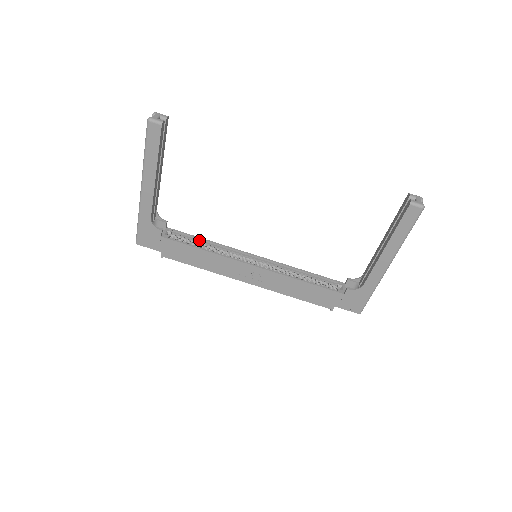
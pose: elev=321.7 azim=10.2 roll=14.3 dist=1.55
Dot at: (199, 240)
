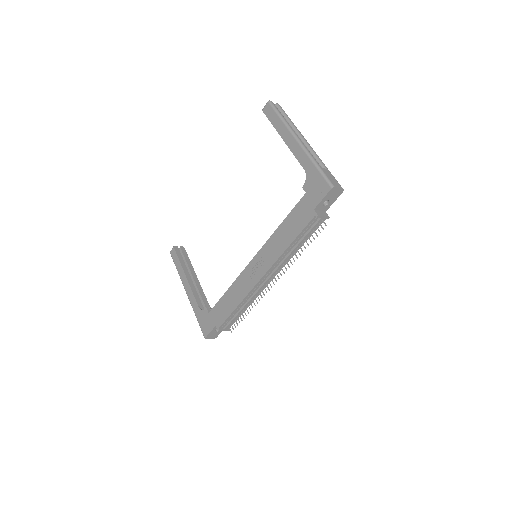
Dot at: occluded
